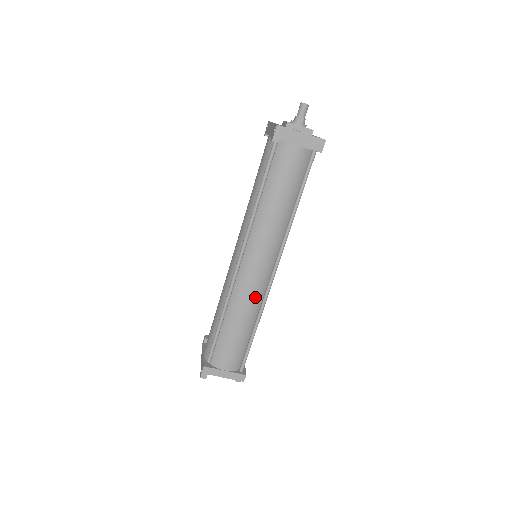
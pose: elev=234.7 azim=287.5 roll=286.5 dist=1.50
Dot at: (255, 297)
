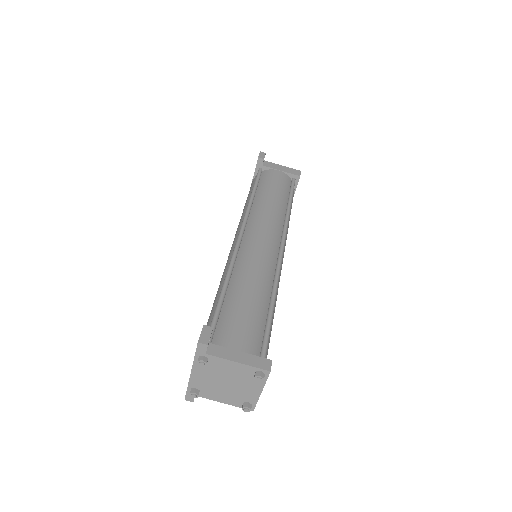
Dot at: (265, 266)
